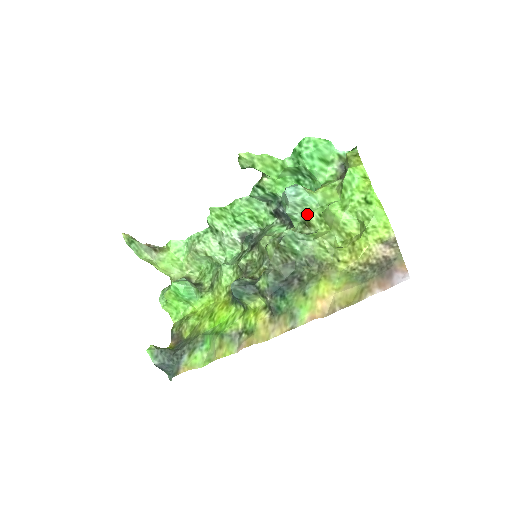
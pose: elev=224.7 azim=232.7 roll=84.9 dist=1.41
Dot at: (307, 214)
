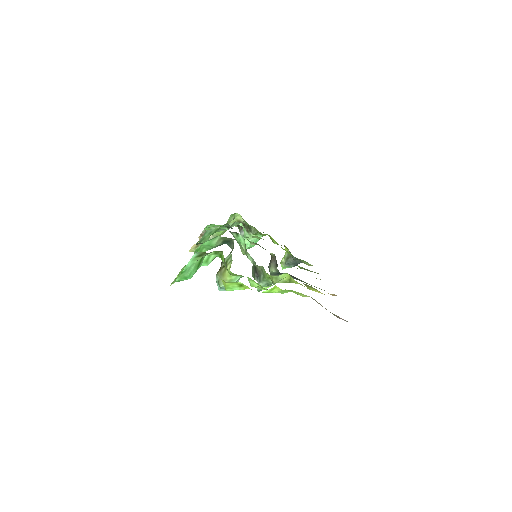
Dot at: occluded
